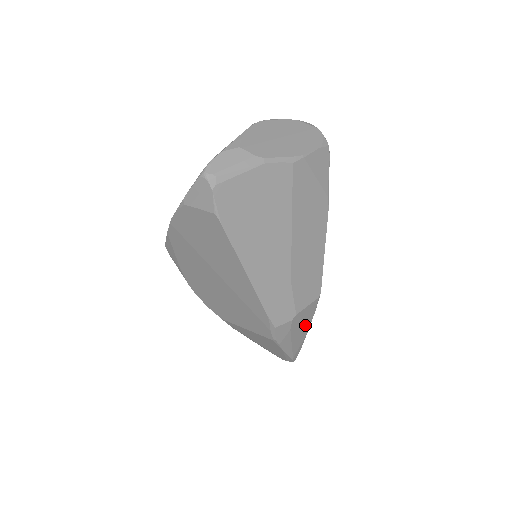
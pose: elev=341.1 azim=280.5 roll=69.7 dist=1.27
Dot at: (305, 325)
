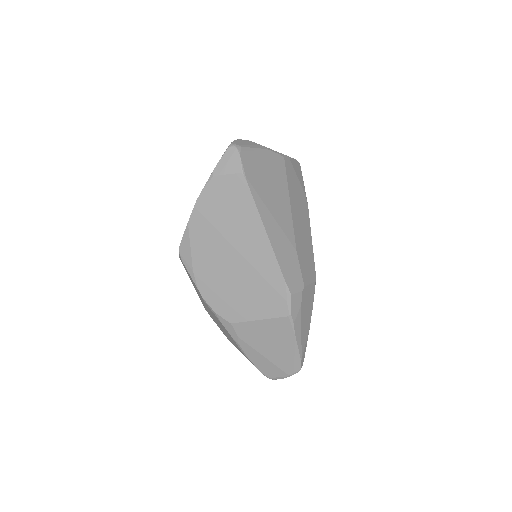
Dot at: (308, 313)
